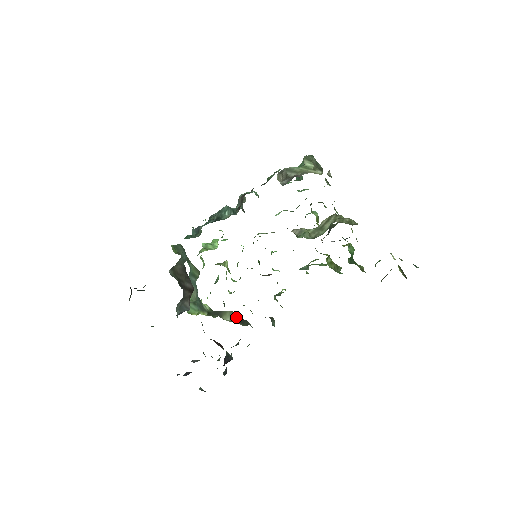
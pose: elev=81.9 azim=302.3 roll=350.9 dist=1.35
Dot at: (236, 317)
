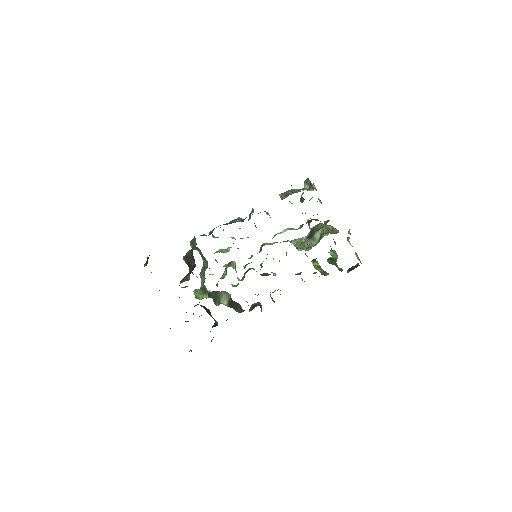
Dot at: (230, 300)
